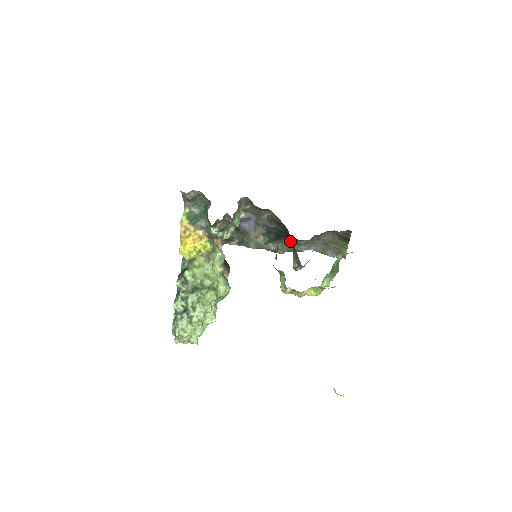
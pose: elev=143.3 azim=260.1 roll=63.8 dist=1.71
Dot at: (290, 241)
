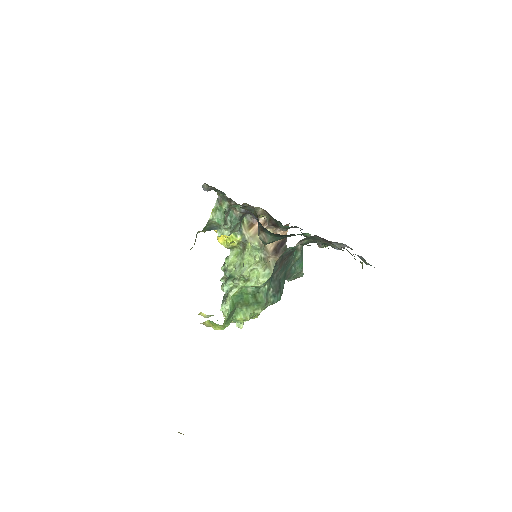
Dot at: occluded
